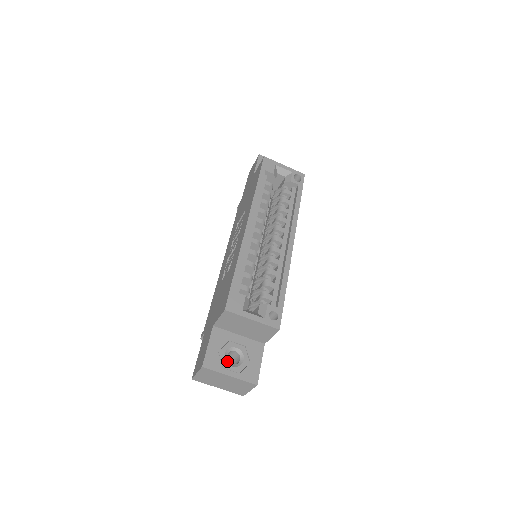
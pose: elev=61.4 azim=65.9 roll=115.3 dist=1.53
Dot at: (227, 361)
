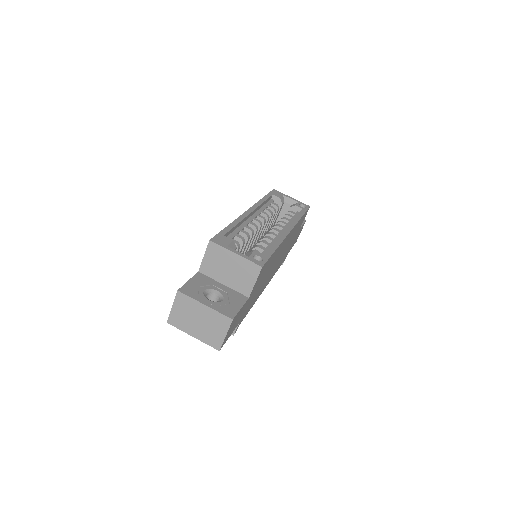
Dot at: (205, 296)
